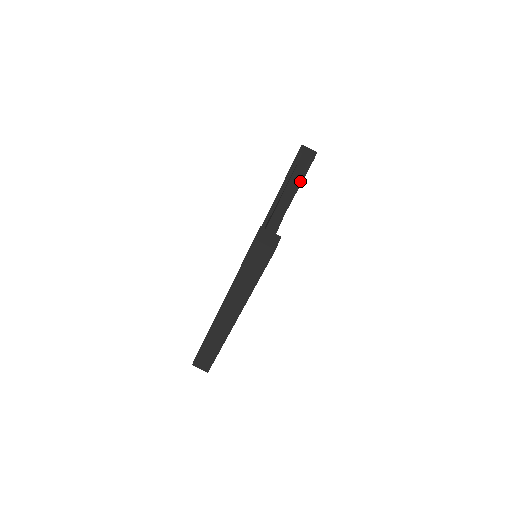
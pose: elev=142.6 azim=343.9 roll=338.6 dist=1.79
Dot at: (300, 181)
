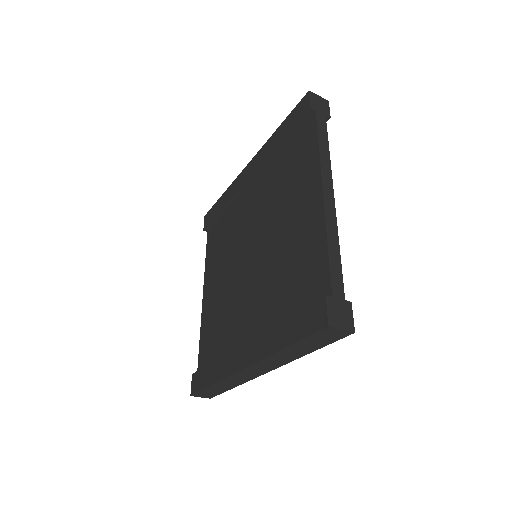
Dot at: occluded
